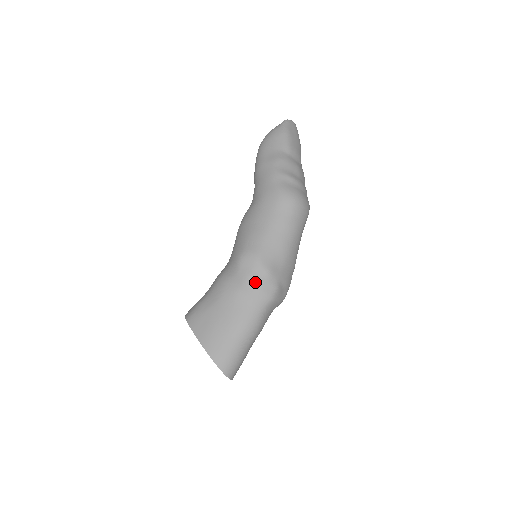
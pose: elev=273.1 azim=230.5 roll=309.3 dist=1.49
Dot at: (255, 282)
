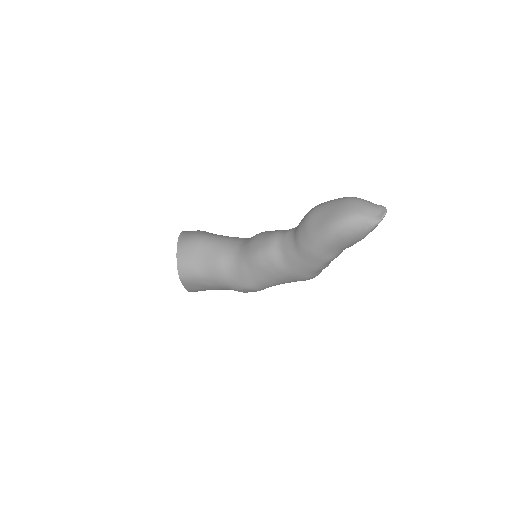
Dot at: occluded
